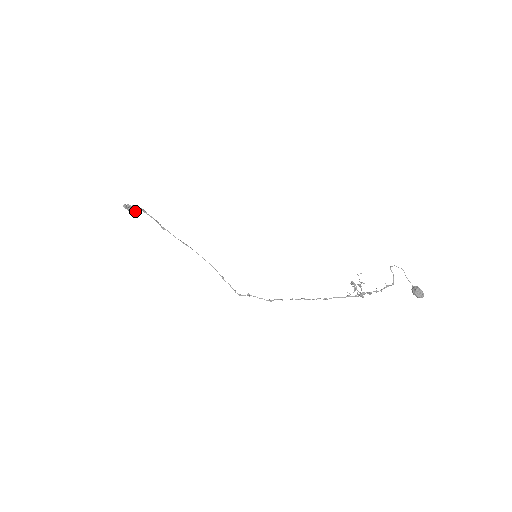
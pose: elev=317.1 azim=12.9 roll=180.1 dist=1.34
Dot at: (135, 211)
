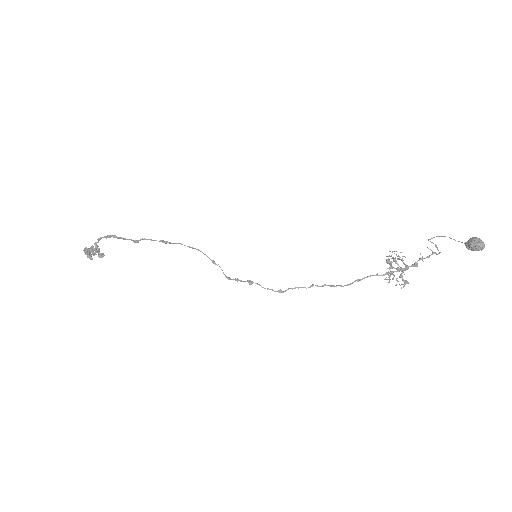
Dot at: (98, 252)
